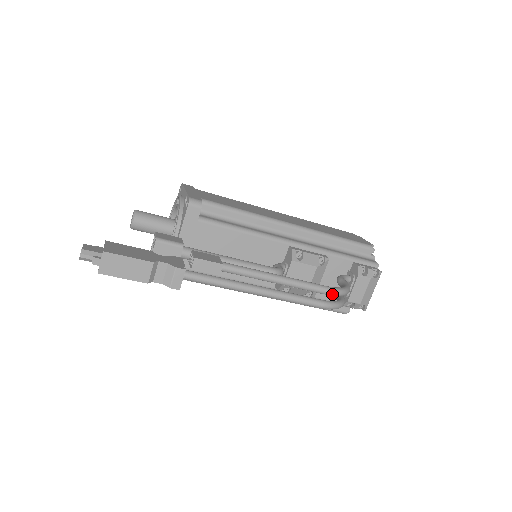
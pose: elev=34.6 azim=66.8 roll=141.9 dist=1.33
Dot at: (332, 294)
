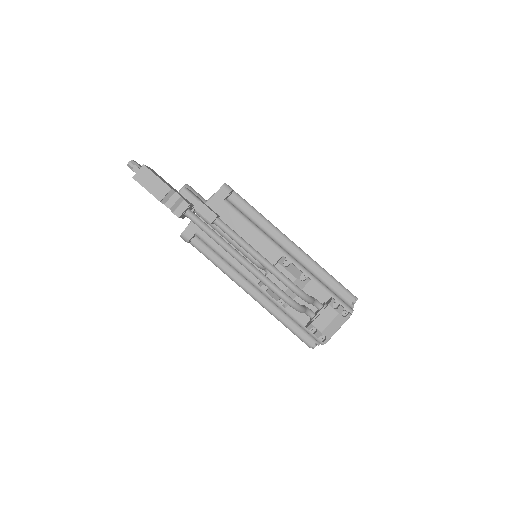
Dot at: (292, 288)
